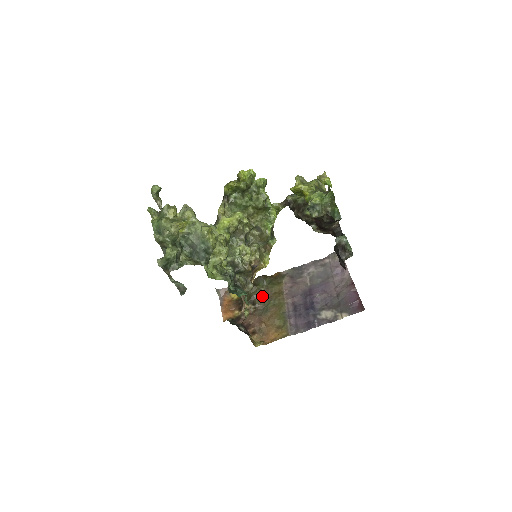
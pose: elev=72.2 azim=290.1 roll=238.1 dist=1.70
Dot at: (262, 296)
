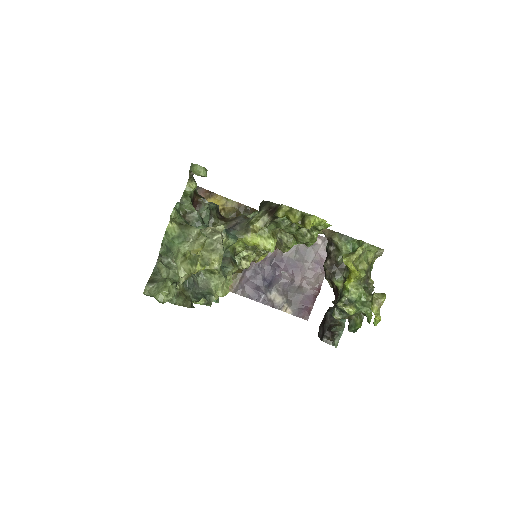
Dot at: occluded
